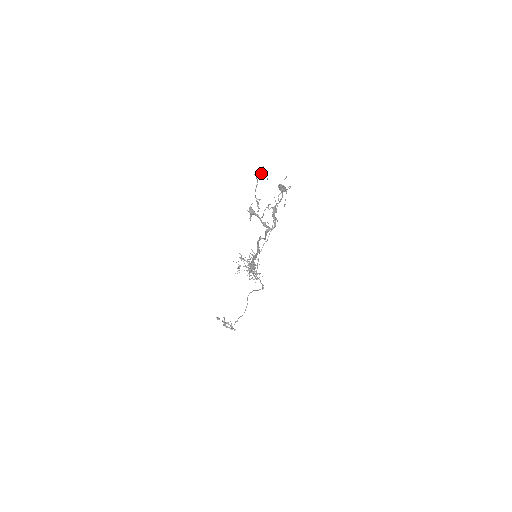
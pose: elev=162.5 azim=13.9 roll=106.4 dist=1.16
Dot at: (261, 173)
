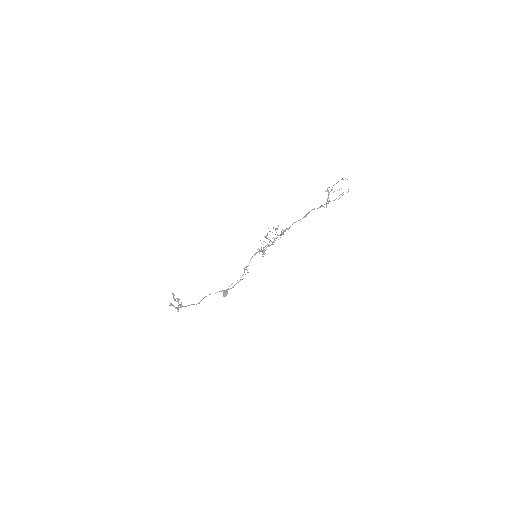
Dot at: occluded
